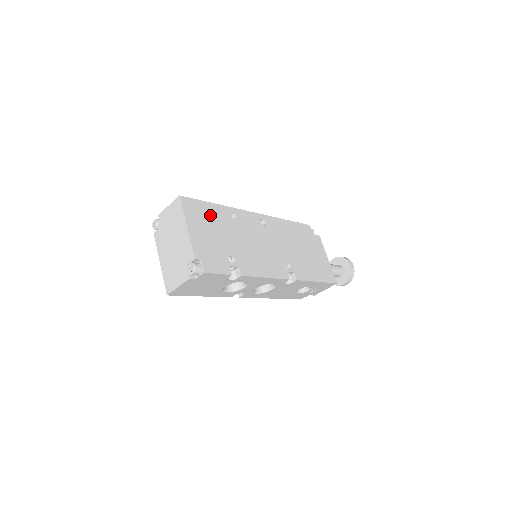
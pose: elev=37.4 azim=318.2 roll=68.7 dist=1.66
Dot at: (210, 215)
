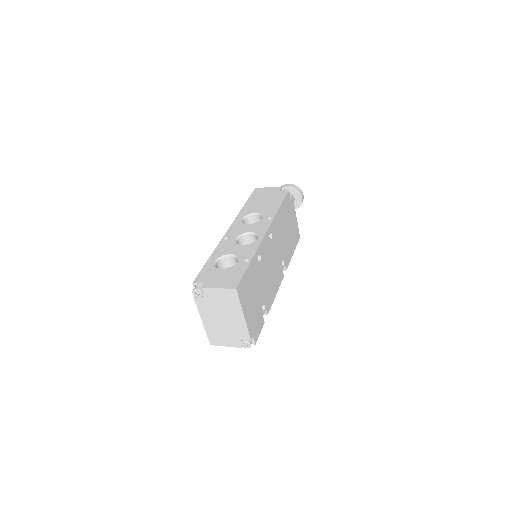
Dot at: (250, 281)
